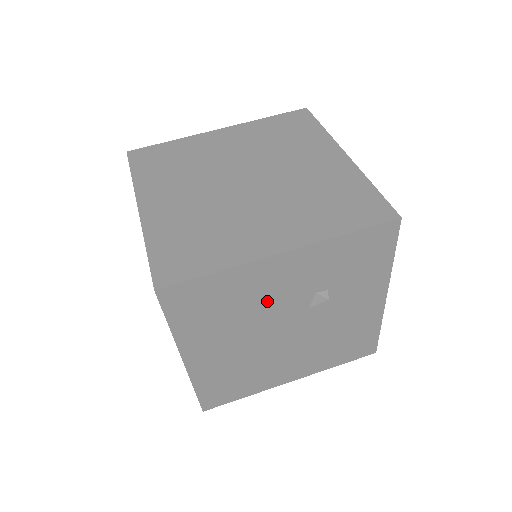
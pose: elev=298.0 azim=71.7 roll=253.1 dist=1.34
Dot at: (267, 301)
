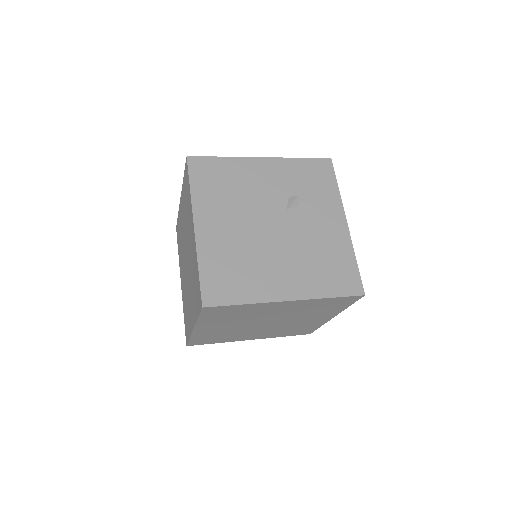
Dot at: (255, 191)
